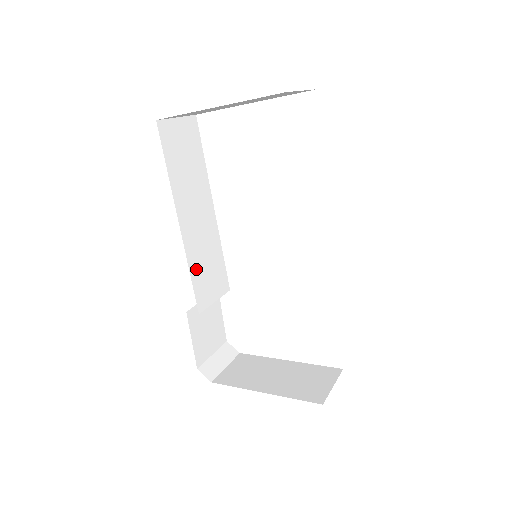
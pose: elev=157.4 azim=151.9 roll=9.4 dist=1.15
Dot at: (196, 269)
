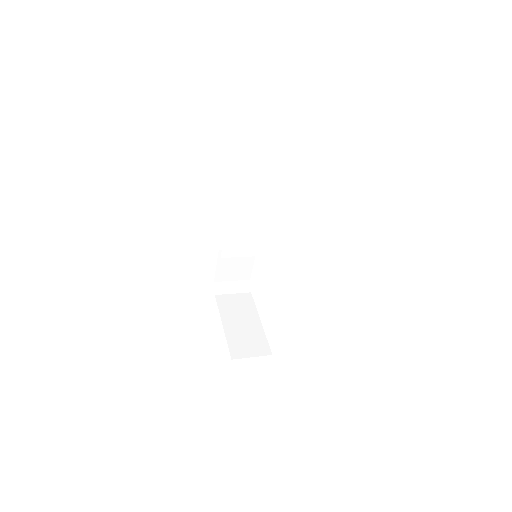
Dot at: (232, 234)
